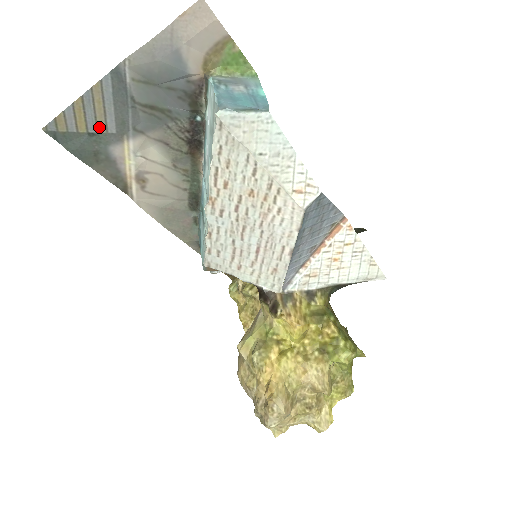
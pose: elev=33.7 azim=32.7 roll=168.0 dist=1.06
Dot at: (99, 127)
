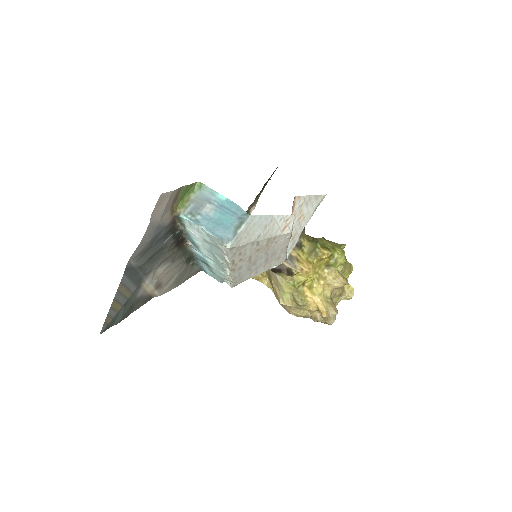
Dot at: (127, 297)
